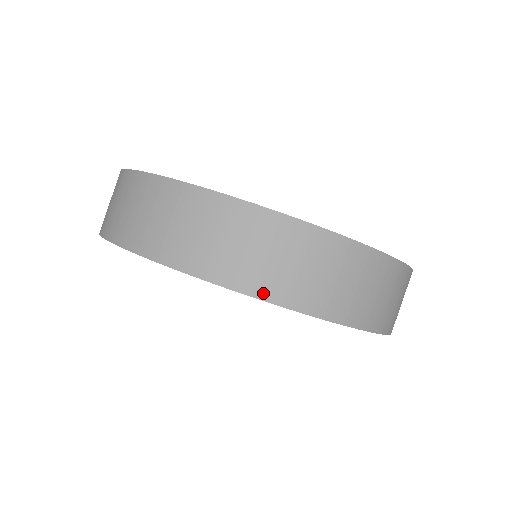
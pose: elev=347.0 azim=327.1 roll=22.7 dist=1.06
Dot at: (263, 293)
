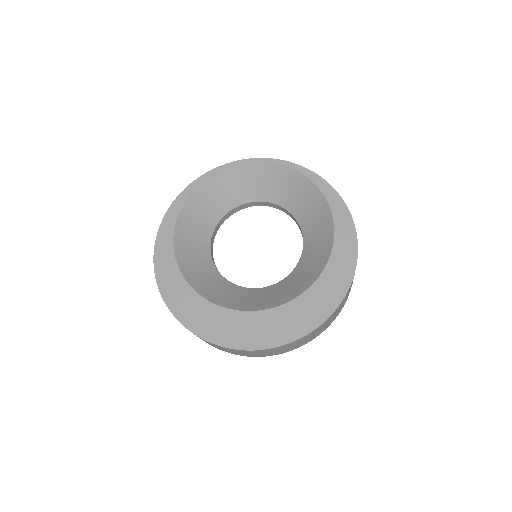
Dot at: (213, 346)
